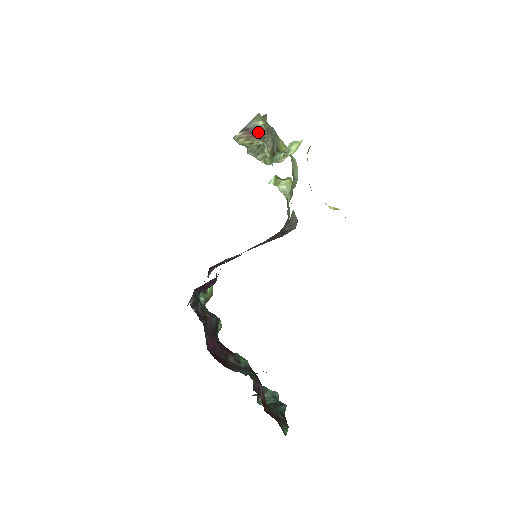
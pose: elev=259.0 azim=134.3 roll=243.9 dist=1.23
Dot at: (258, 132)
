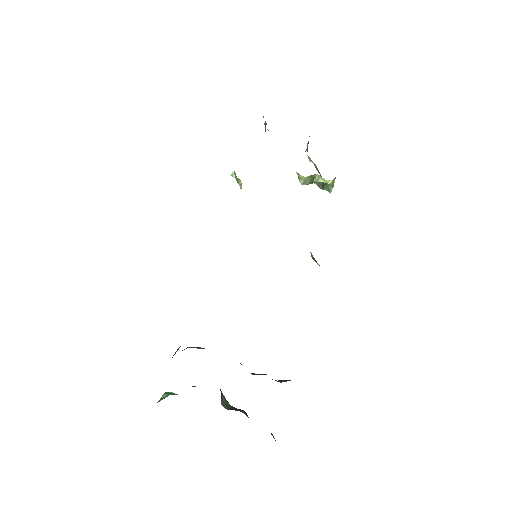
Dot at: occluded
